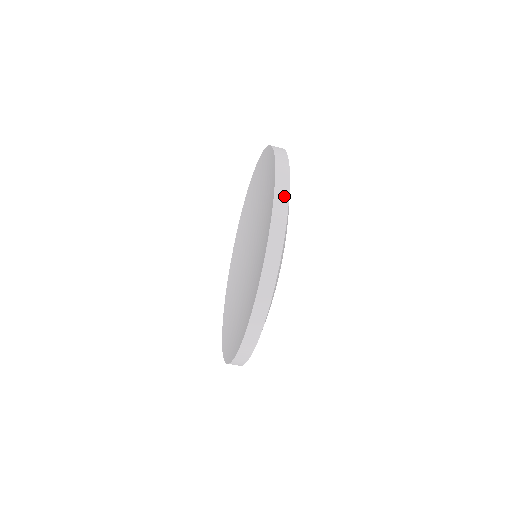
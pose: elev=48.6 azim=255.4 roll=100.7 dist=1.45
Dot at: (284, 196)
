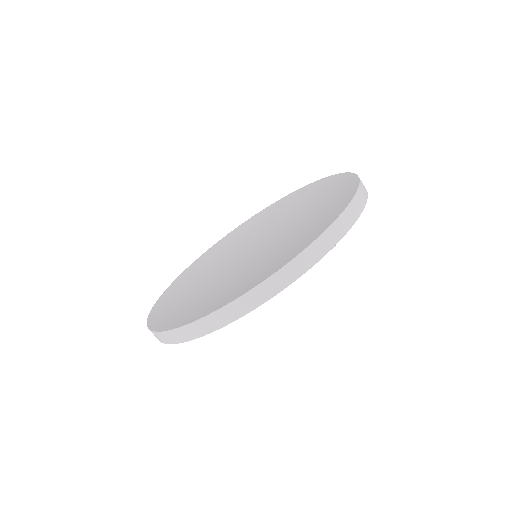
Dot at: (365, 192)
